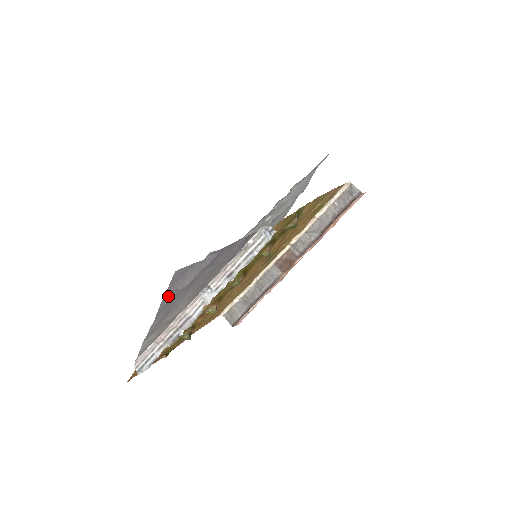
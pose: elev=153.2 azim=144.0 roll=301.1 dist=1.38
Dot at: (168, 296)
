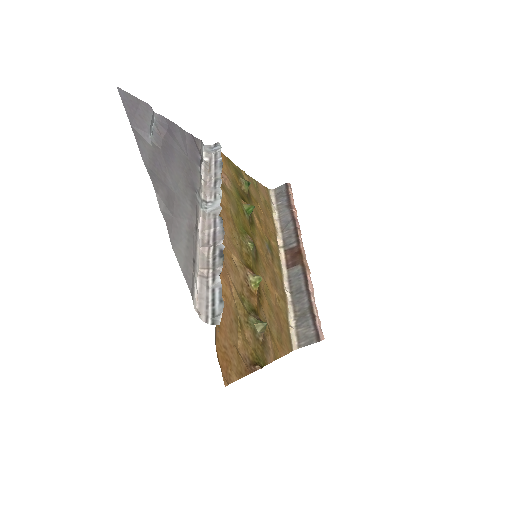
Dot at: (142, 144)
